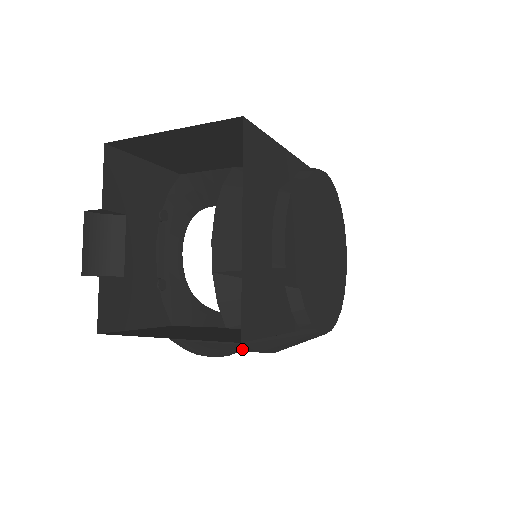
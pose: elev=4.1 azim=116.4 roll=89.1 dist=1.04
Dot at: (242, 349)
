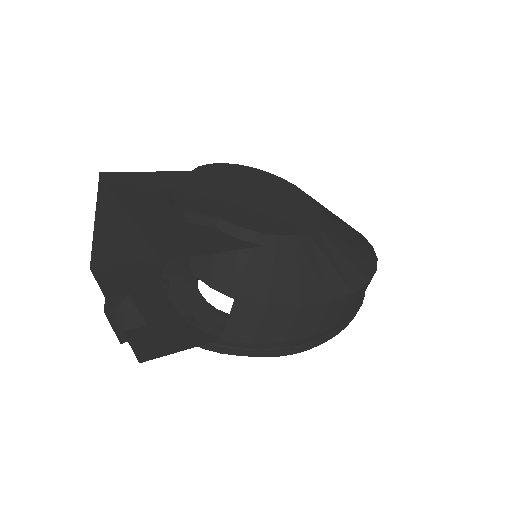
Dot at: (287, 315)
